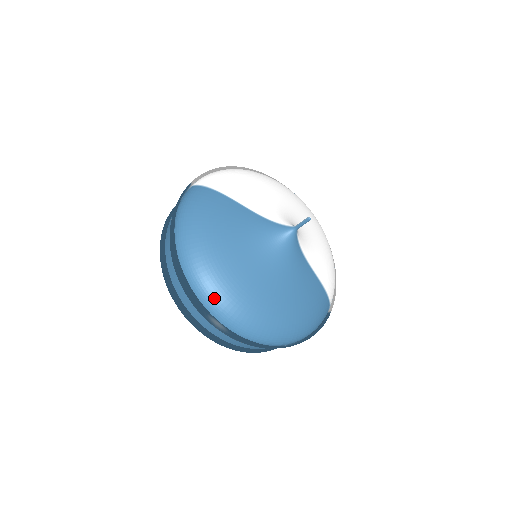
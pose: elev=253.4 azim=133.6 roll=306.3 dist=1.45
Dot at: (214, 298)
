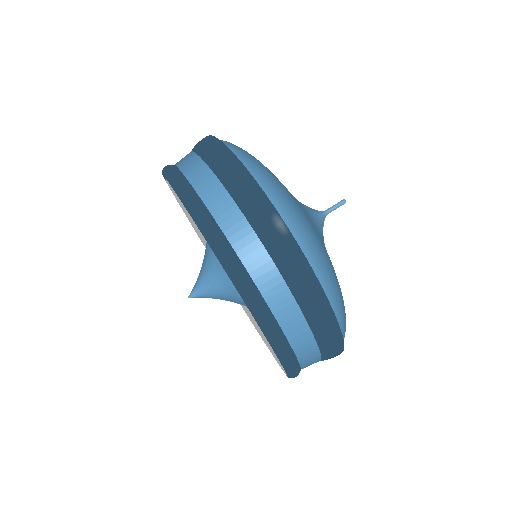
Dot at: (277, 195)
